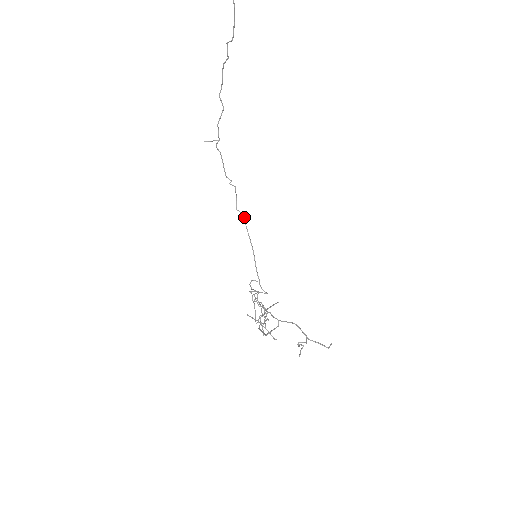
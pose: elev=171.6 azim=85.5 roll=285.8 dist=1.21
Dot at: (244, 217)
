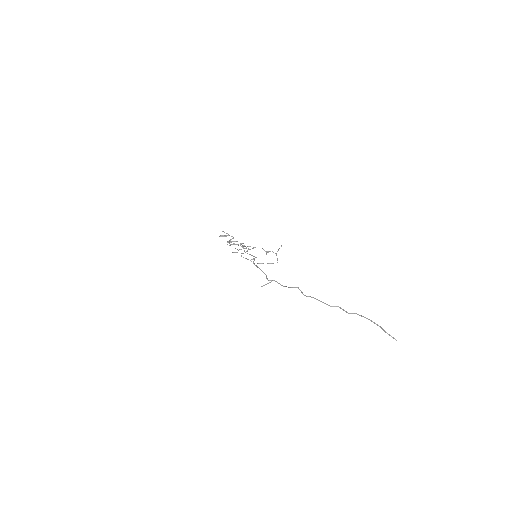
Dot at: (248, 249)
